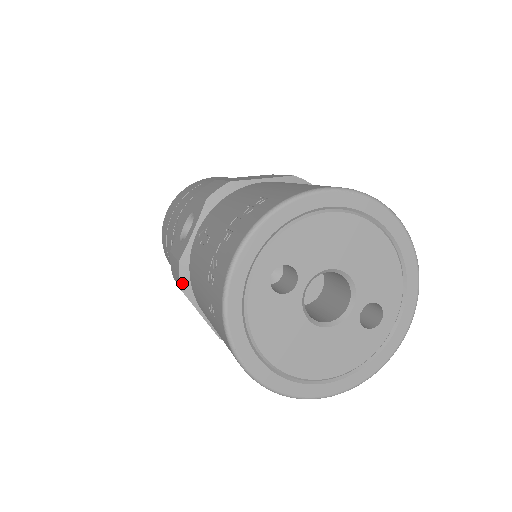
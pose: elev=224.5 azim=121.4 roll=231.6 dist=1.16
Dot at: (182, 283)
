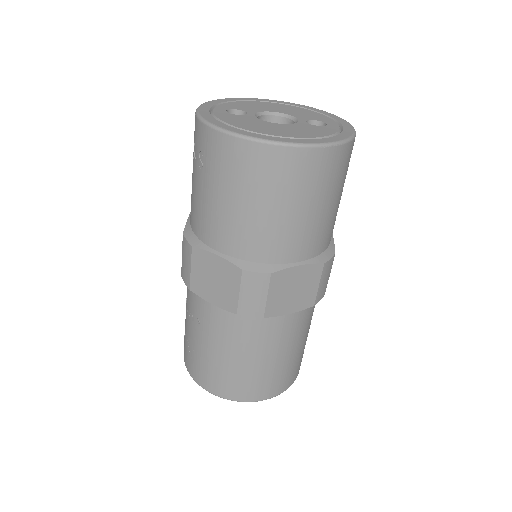
Dot at: (190, 241)
